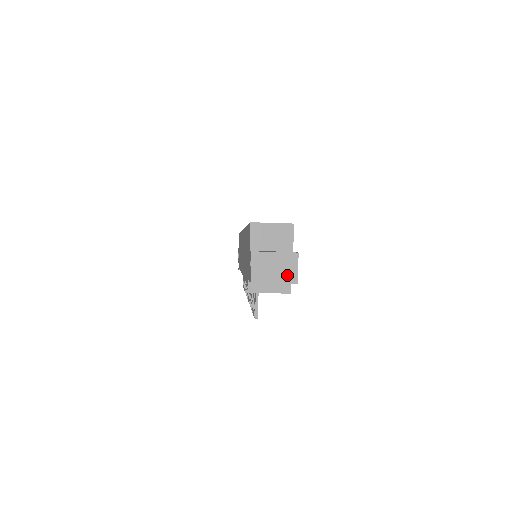
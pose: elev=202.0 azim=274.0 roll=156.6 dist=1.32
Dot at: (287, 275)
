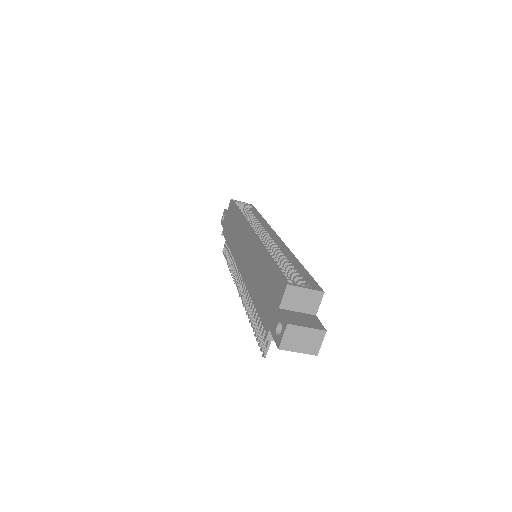
Dot at: (311, 347)
